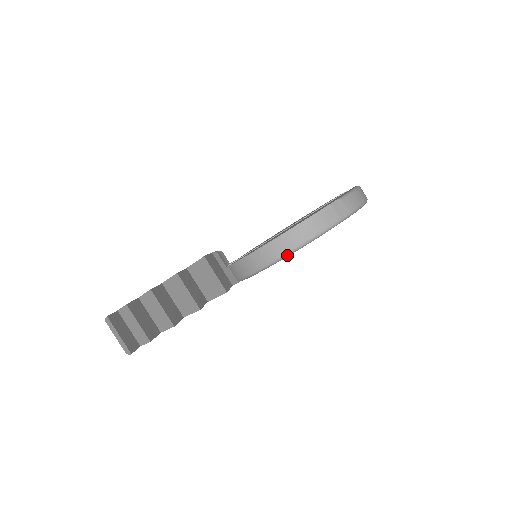
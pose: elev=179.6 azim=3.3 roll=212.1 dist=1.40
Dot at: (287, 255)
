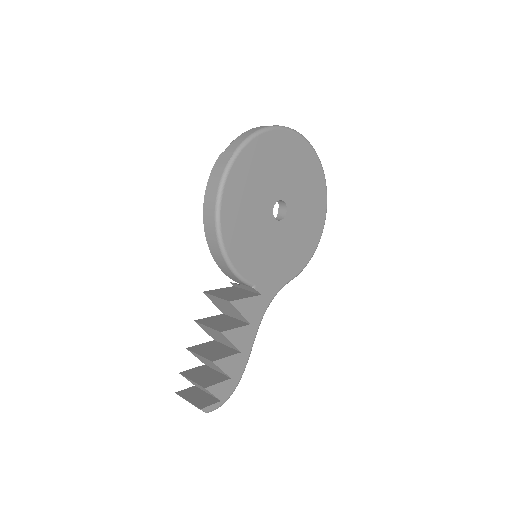
Dot at: (218, 230)
